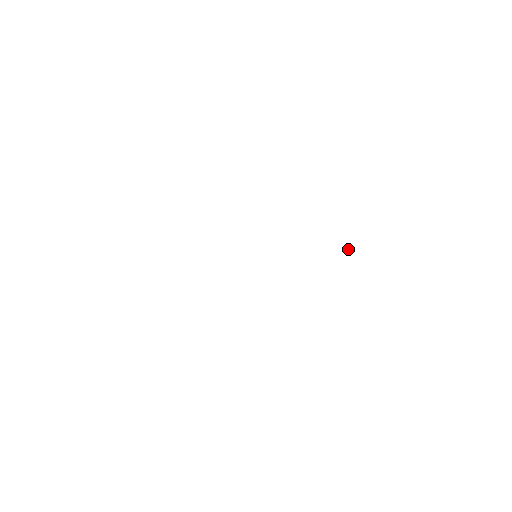
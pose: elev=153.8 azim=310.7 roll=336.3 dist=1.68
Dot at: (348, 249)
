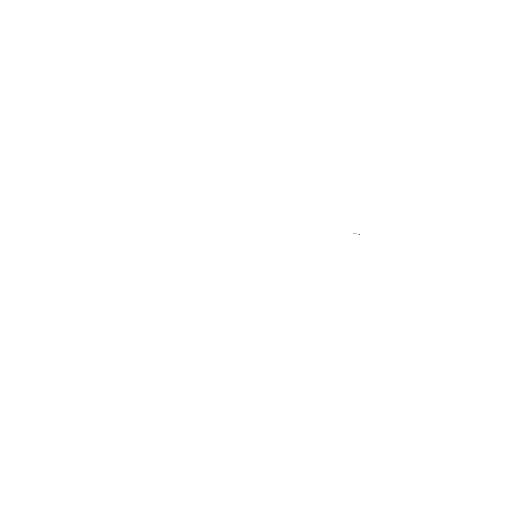
Dot at: (353, 233)
